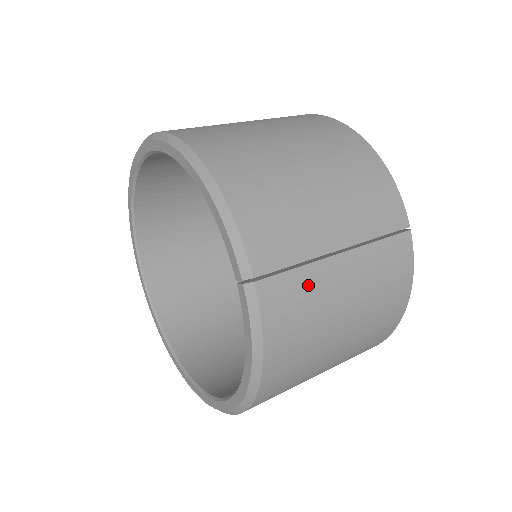
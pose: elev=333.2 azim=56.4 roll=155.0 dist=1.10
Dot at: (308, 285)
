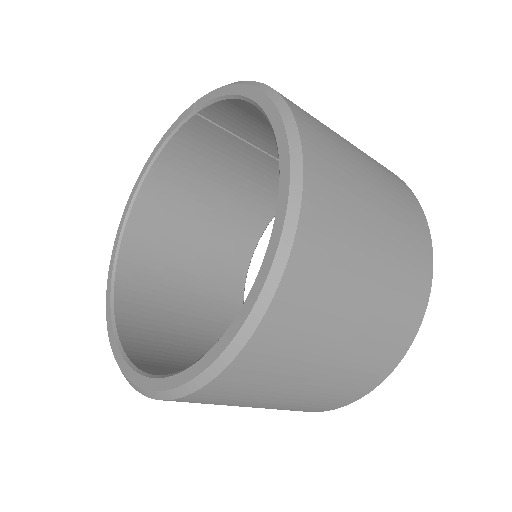
Dot at: occluded
